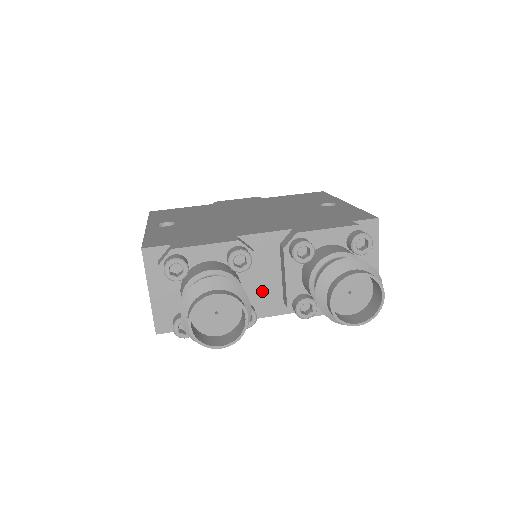
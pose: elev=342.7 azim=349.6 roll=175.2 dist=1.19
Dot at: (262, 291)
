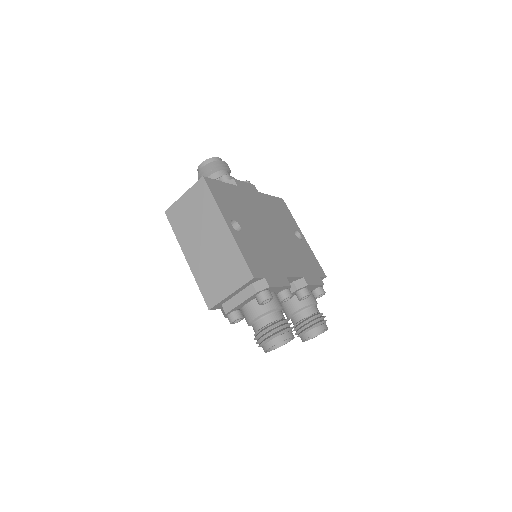
Dot at: occluded
